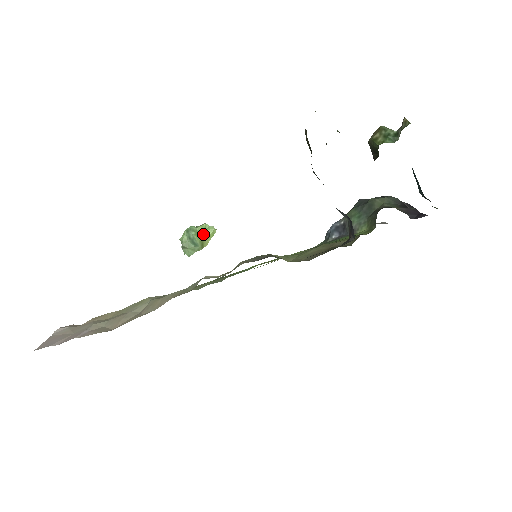
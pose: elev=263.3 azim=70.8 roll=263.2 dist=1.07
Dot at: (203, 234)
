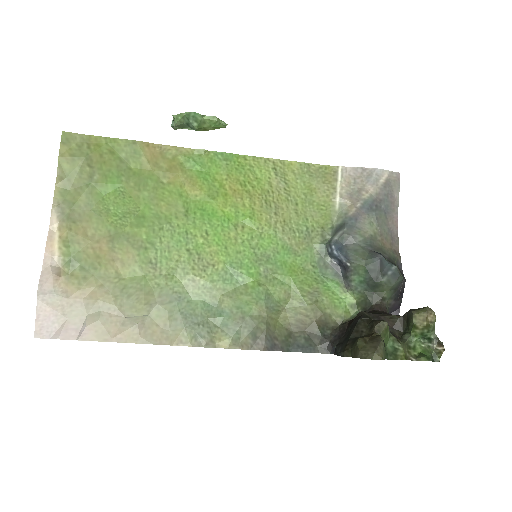
Dot at: (208, 127)
